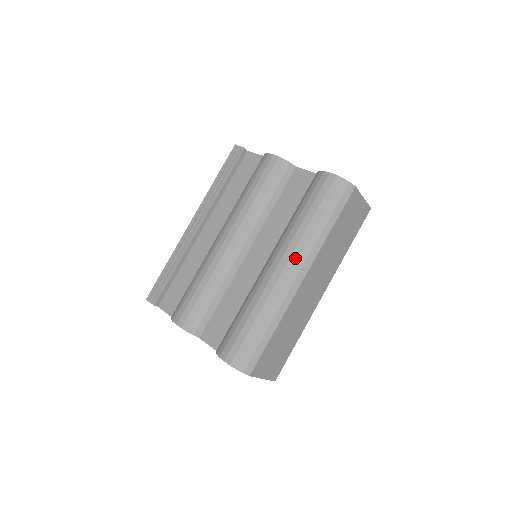
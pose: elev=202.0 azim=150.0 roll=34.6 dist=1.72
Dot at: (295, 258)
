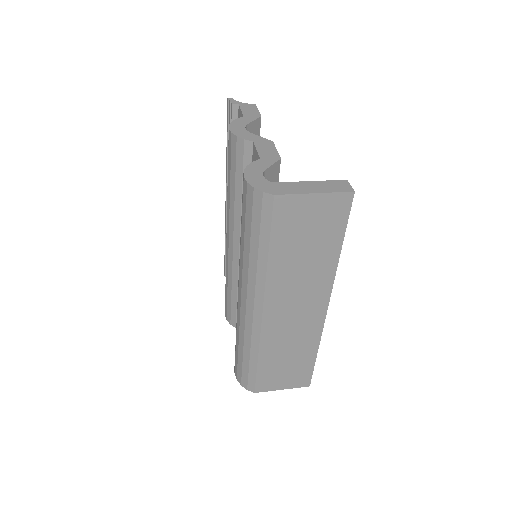
Dot at: (245, 290)
